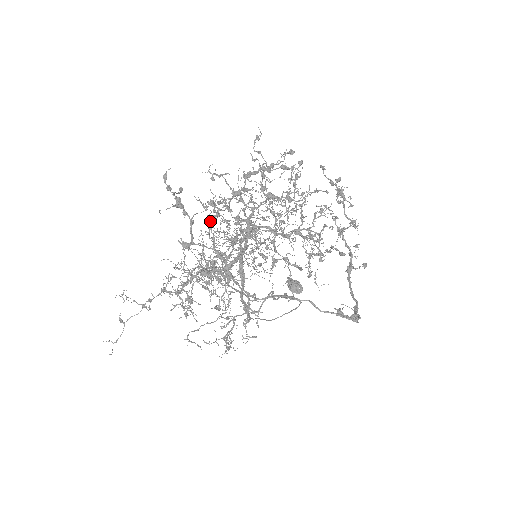
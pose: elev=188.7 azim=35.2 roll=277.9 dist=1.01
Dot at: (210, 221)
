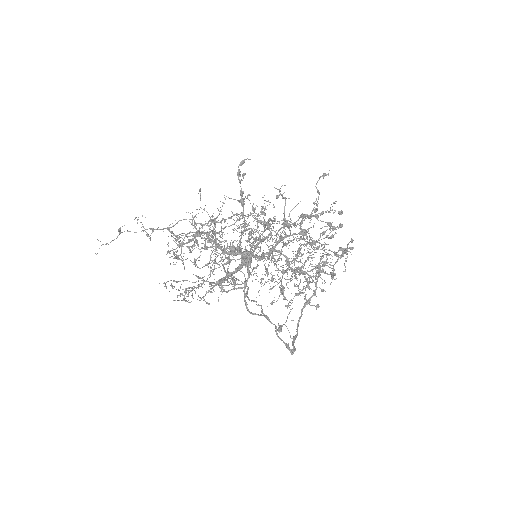
Dot at: (260, 240)
